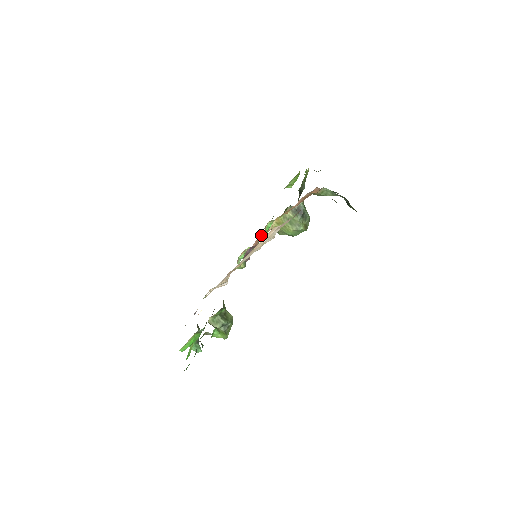
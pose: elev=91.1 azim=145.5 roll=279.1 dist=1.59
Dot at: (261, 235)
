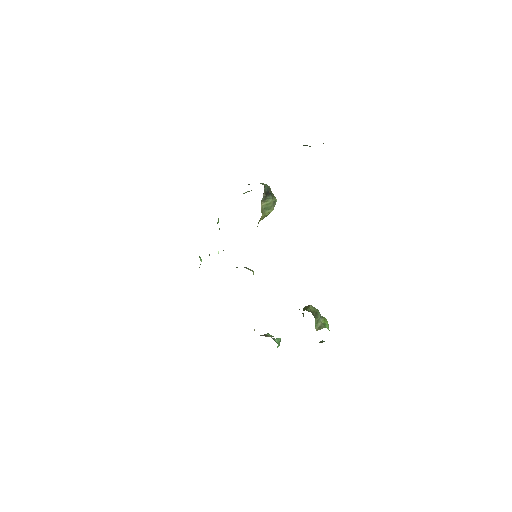
Dot at: occluded
